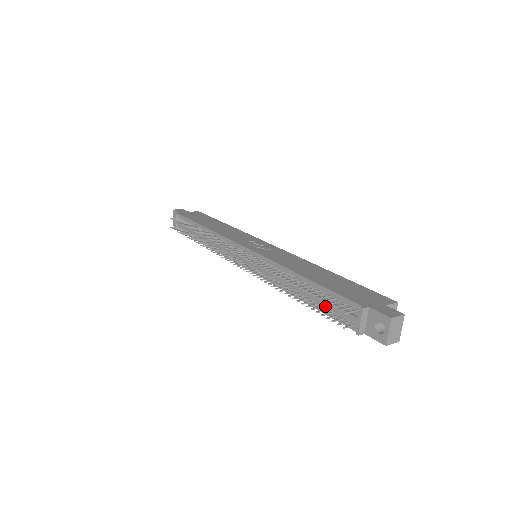
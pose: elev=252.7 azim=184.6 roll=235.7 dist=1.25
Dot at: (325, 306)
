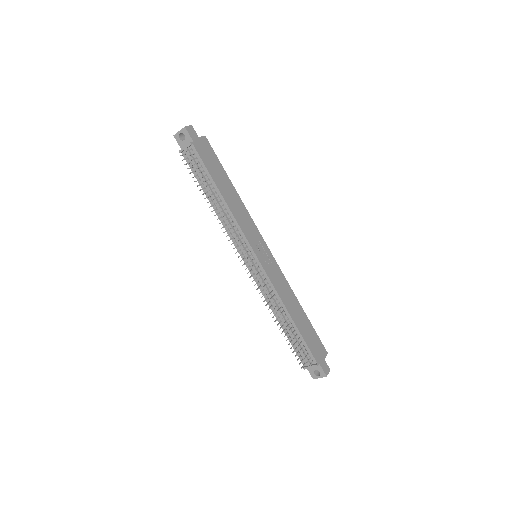
Dot at: (294, 342)
